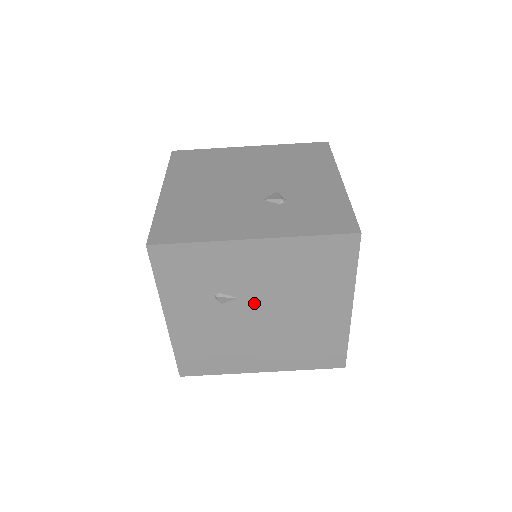
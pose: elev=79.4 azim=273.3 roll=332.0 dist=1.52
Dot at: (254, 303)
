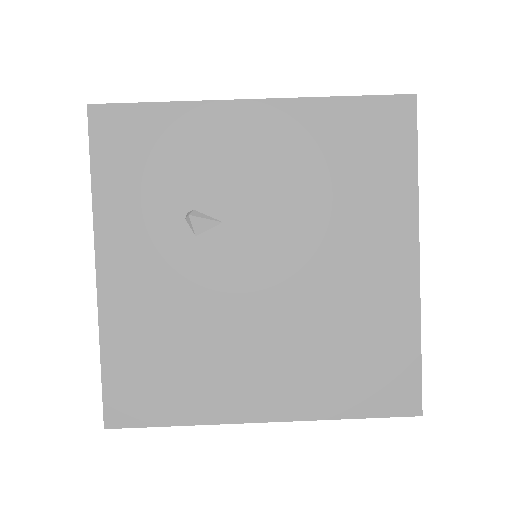
Dot at: (251, 236)
